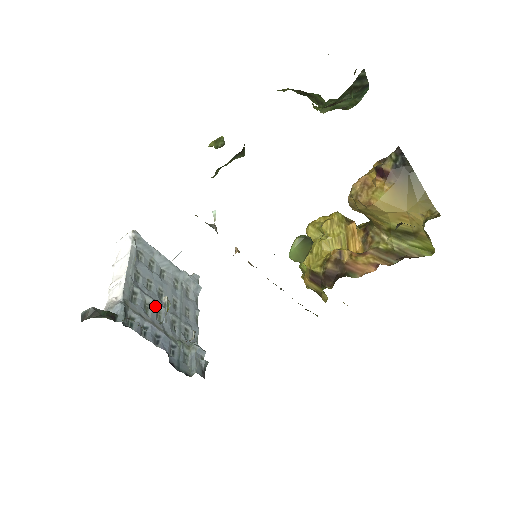
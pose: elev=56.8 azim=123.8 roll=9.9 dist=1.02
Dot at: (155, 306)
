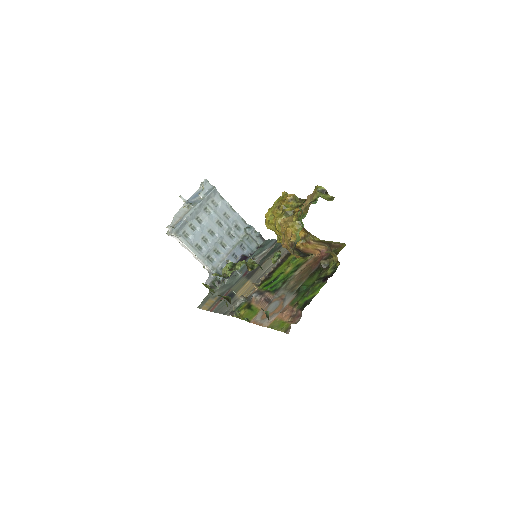
Dot at: (218, 245)
